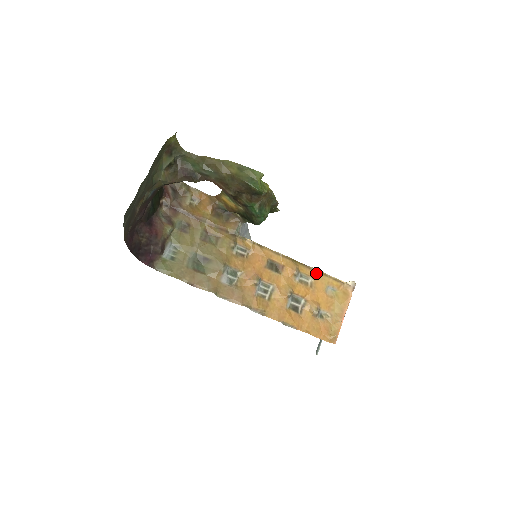
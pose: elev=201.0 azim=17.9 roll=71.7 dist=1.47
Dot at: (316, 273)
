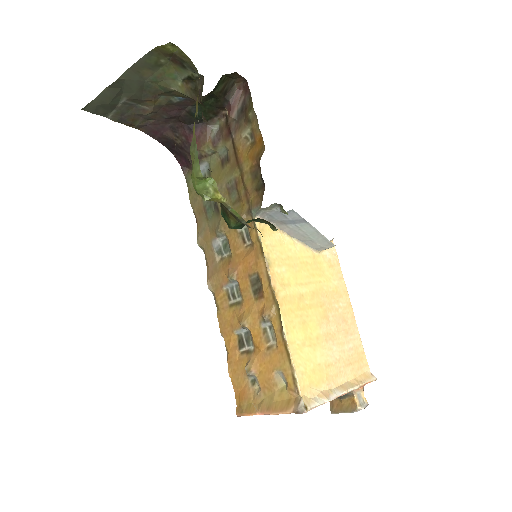
Dot at: (283, 345)
